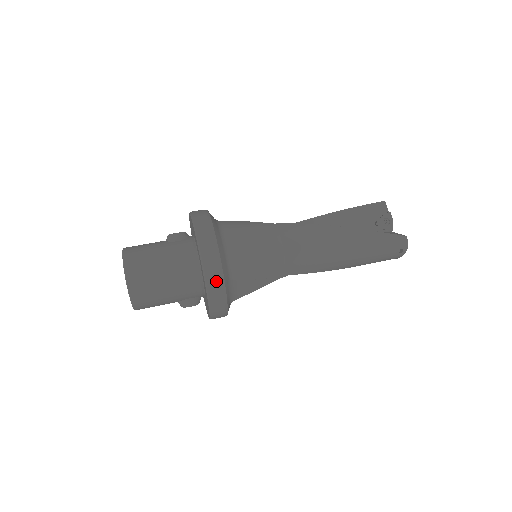
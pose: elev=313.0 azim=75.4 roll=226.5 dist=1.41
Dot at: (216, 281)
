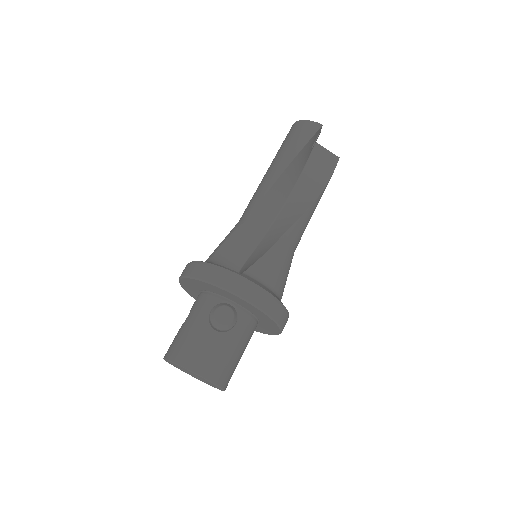
Dot at: occluded
